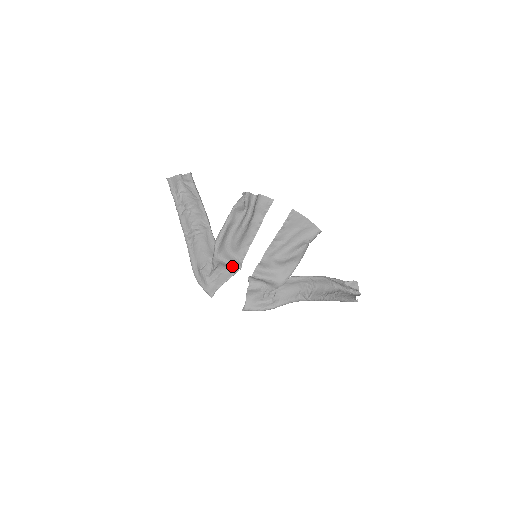
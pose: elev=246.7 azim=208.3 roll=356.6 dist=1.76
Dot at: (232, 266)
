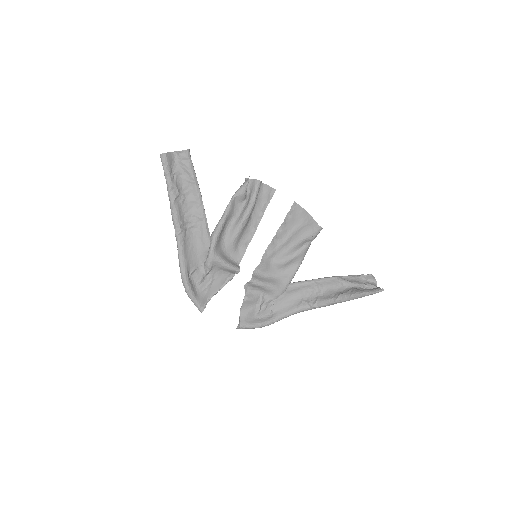
Dot at: (229, 268)
